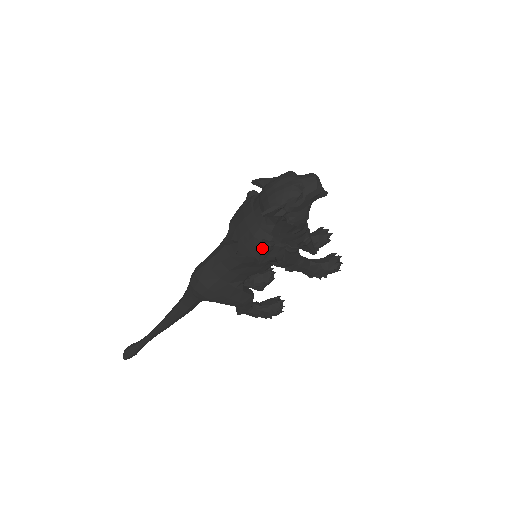
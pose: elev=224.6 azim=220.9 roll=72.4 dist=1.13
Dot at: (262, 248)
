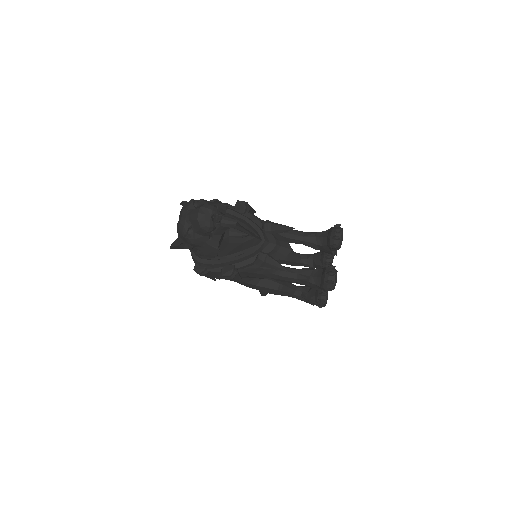
Dot at: (197, 272)
